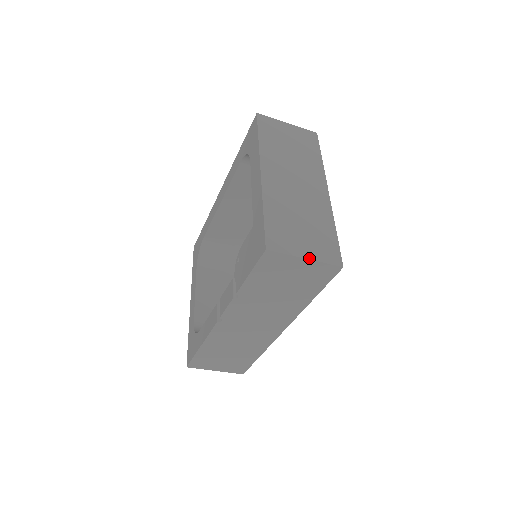
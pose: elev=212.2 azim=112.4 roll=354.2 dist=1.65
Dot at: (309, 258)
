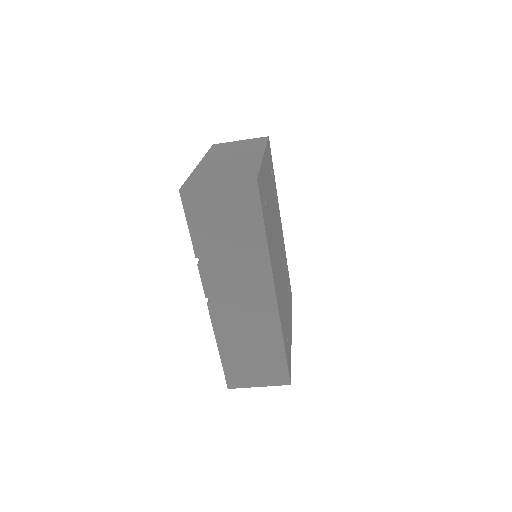
Dot at: (221, 184)
